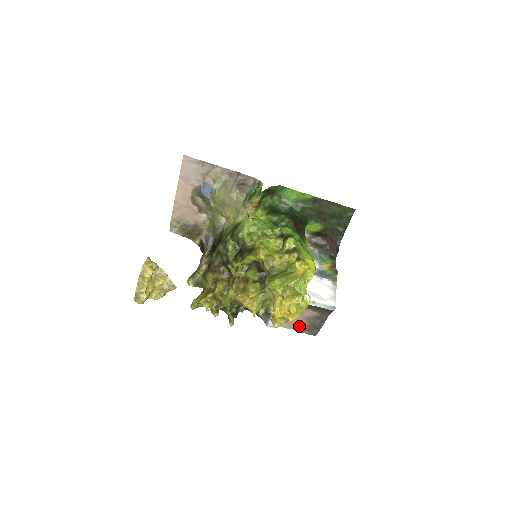
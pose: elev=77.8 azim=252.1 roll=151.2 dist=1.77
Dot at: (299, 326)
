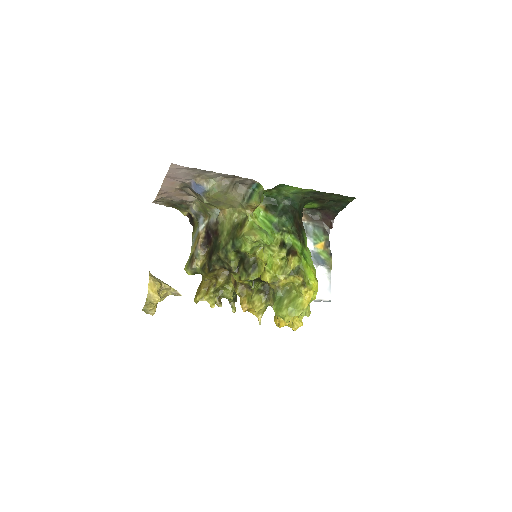
Dot at: occluded
